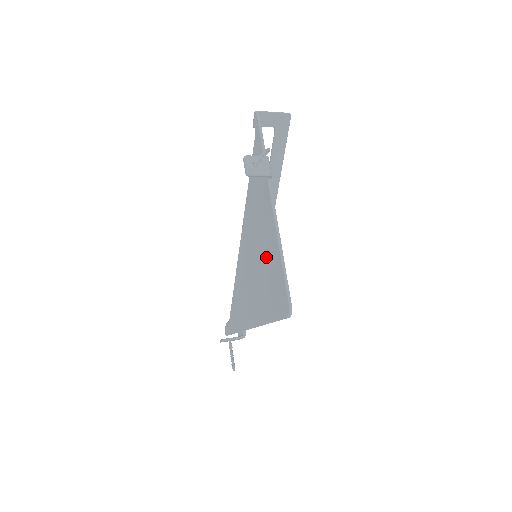
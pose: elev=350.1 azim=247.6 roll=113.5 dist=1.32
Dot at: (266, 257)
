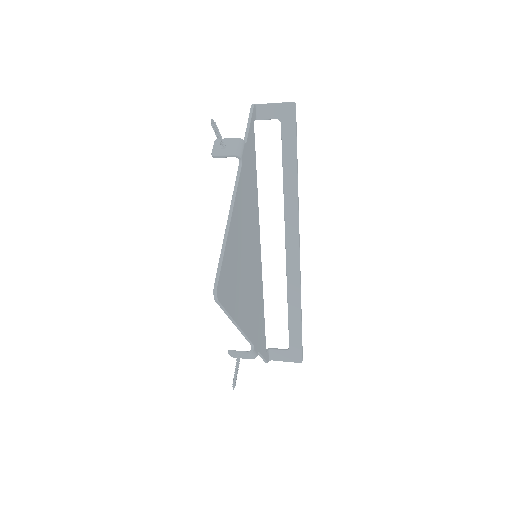
Dot at: occluded
